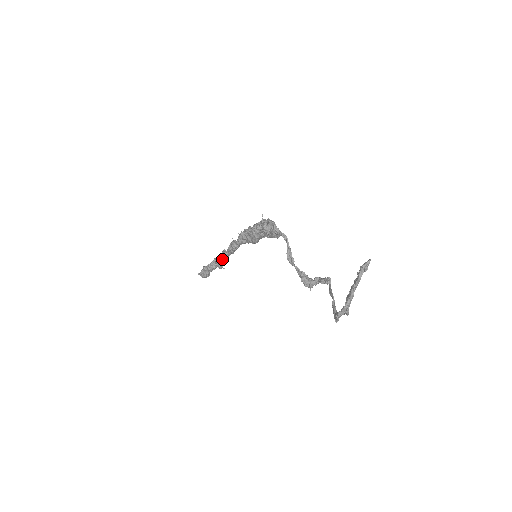
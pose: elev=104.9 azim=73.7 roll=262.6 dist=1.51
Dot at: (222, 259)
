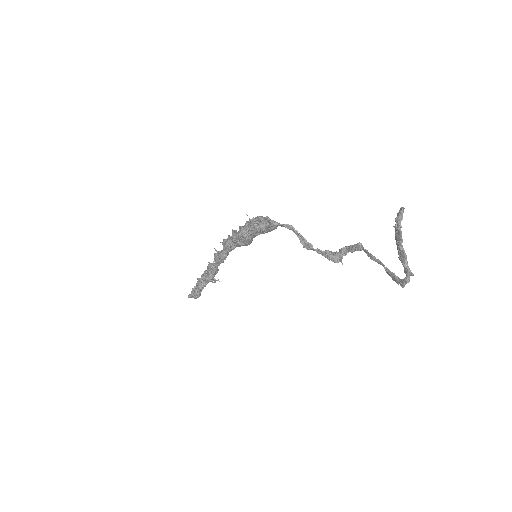
Dot at: (212, 273)
